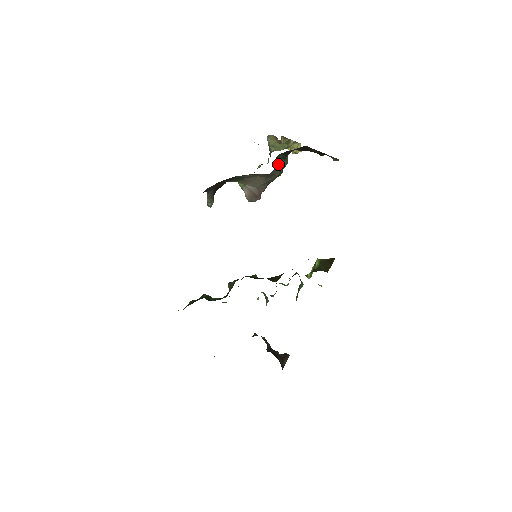
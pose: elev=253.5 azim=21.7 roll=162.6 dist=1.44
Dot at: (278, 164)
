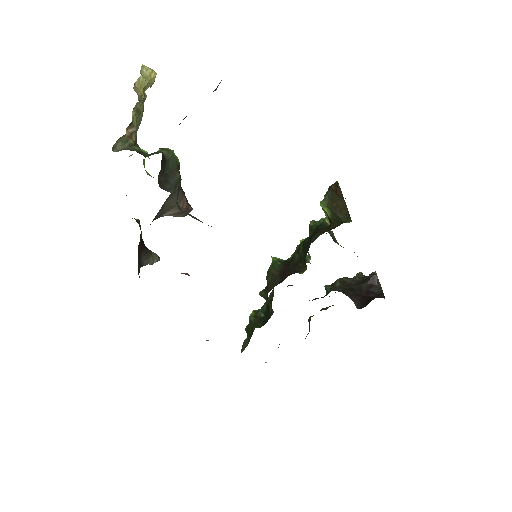
Dot at: (167, 175)
